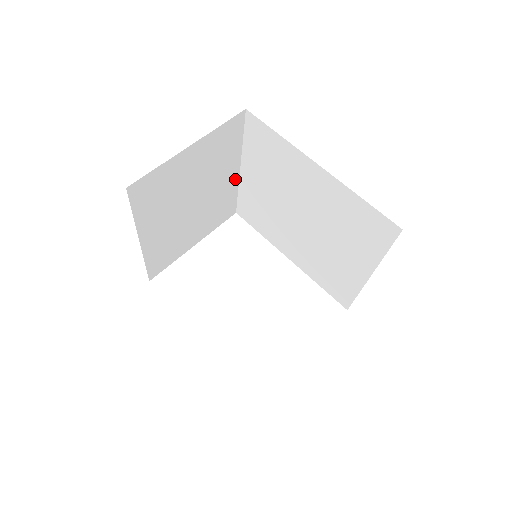
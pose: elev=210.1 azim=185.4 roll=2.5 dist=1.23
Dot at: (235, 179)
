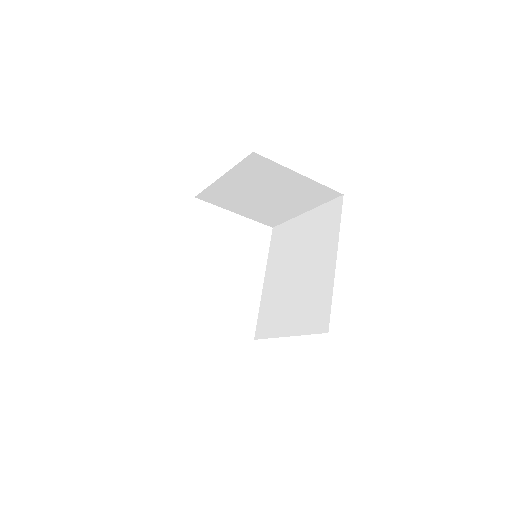
Dot at: (295, 214)
